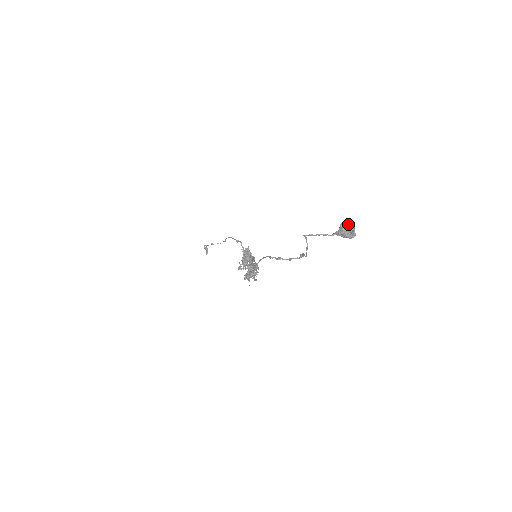
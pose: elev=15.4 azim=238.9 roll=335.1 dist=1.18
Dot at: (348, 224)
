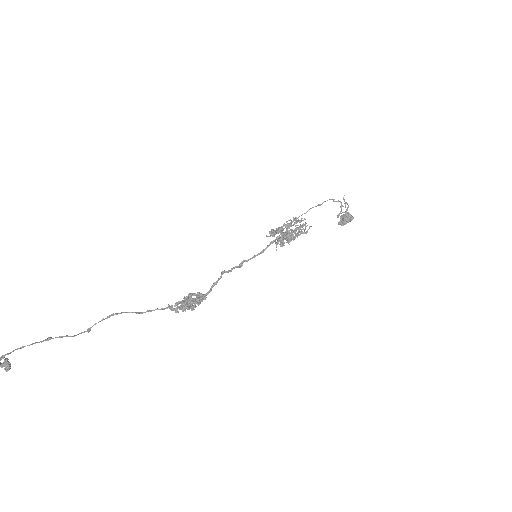
Dot at: (342, 218)
